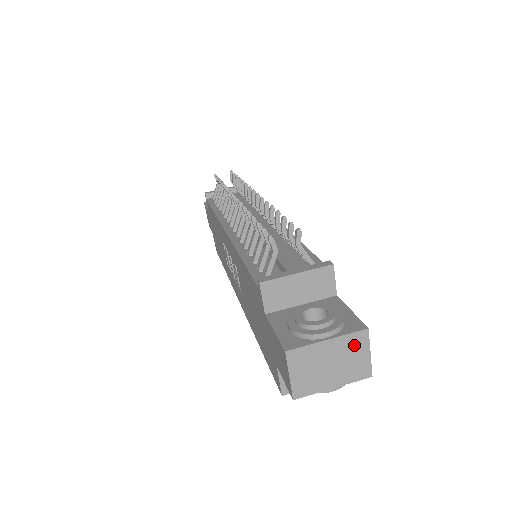
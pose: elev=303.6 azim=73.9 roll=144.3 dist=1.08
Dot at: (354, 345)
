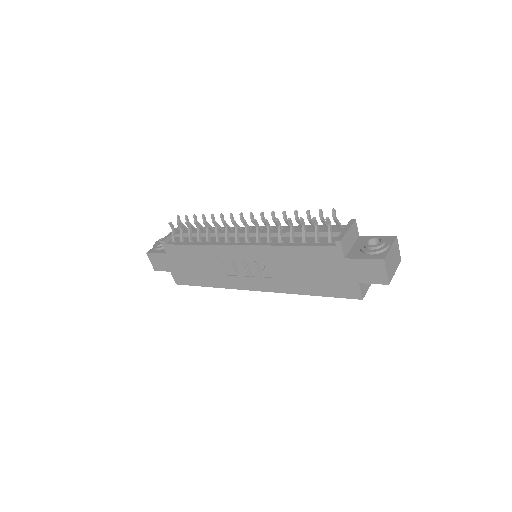
Dot at: (396, 246)
